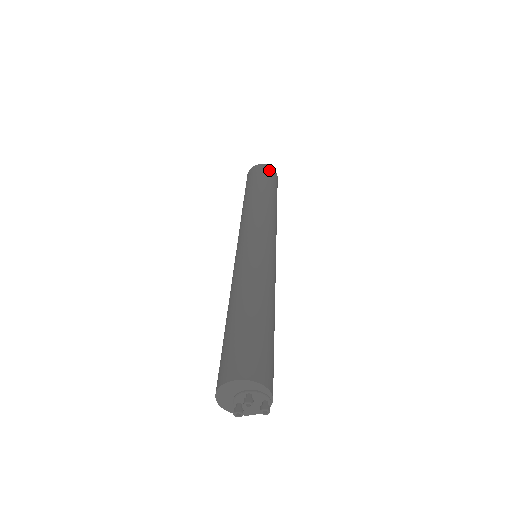
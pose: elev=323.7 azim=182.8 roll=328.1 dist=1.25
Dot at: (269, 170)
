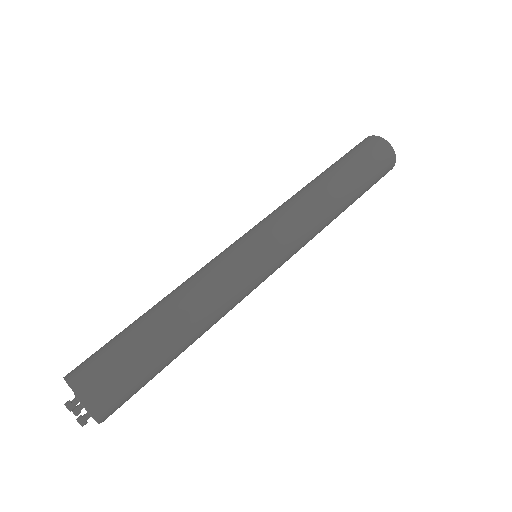
Dot at: (374, 145)
